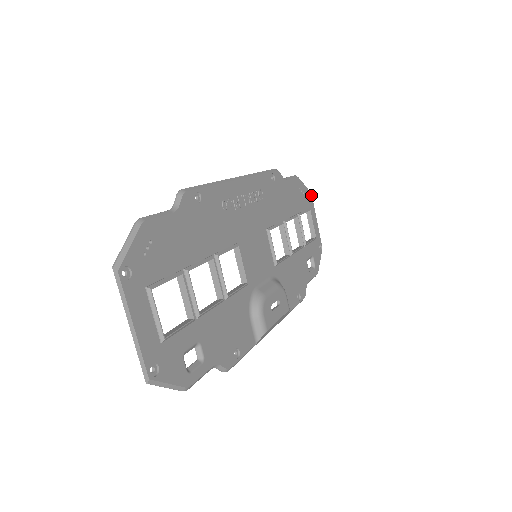
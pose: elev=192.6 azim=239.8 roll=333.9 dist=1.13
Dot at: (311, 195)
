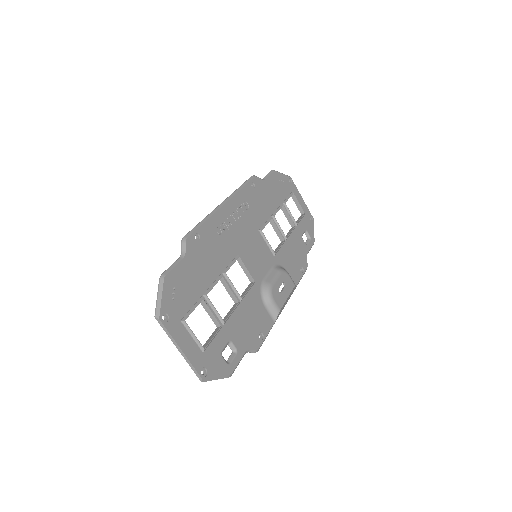
Dot at: (291, 179)
